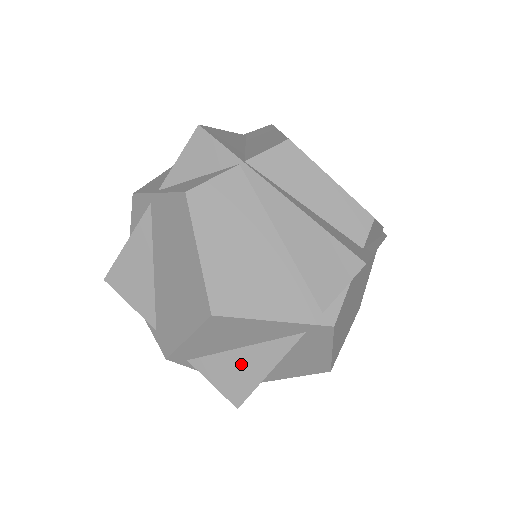
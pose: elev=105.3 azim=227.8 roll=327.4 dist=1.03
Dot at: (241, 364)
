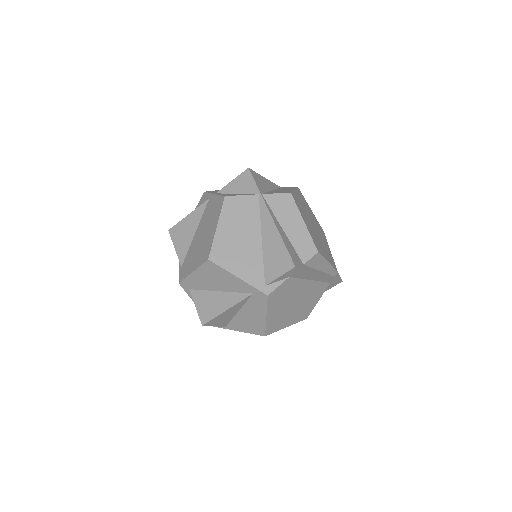
Dot at: (215, 300)
